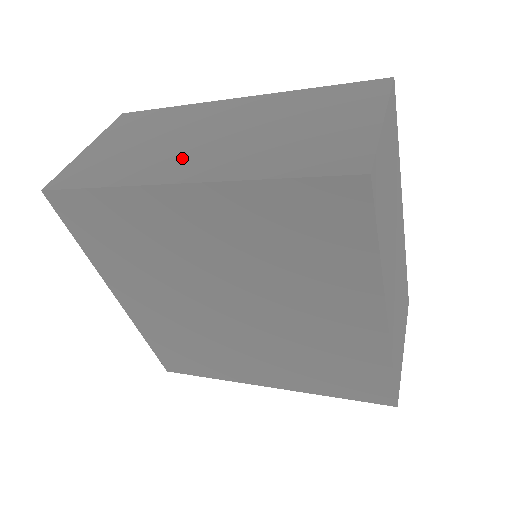
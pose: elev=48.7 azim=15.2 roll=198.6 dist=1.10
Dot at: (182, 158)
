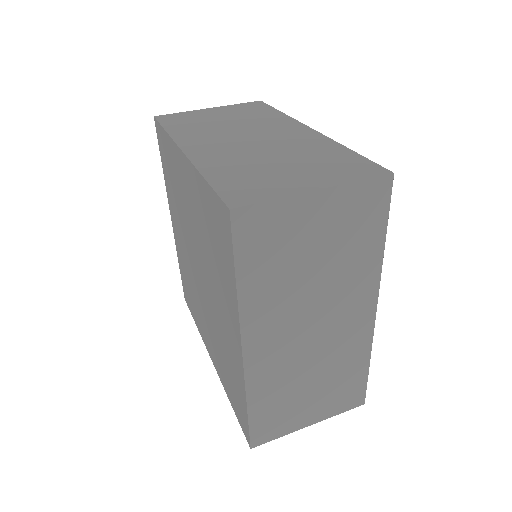
Dot at: (213, 140)
